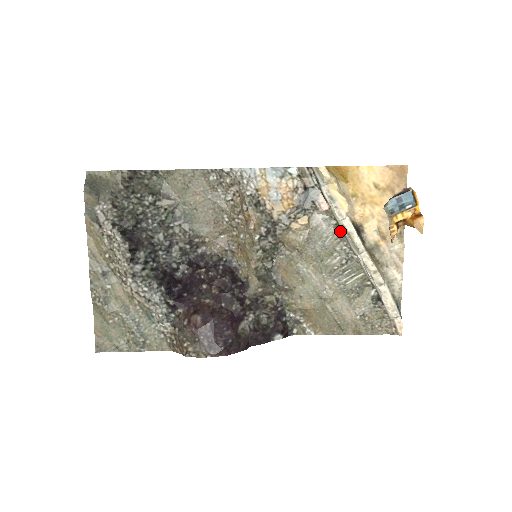
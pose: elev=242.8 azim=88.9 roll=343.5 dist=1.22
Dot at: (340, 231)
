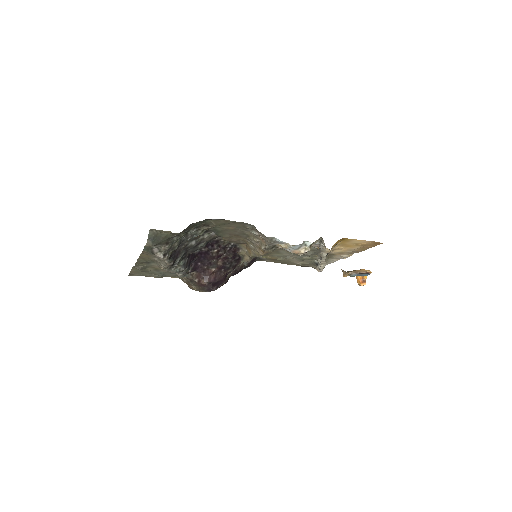
Dot at: (317, 249)
